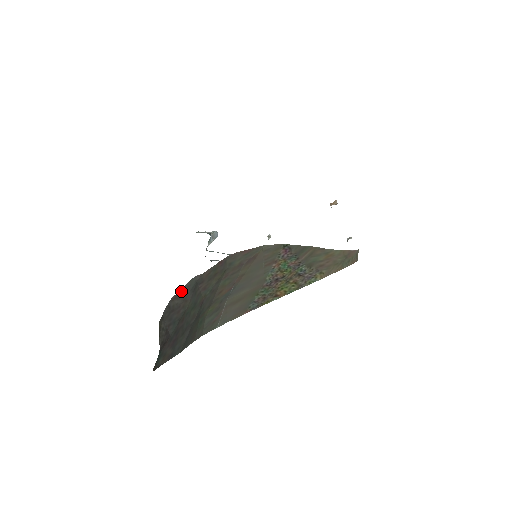
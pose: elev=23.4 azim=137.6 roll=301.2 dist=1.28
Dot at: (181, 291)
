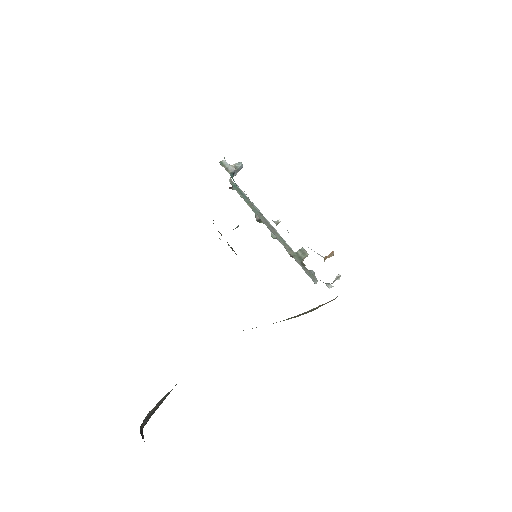
Dot at: (156, 405)
